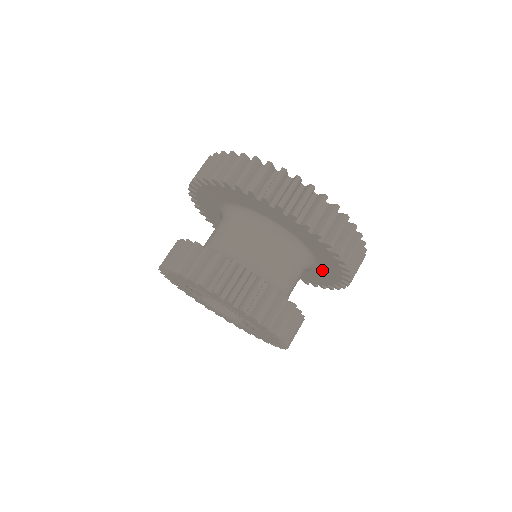
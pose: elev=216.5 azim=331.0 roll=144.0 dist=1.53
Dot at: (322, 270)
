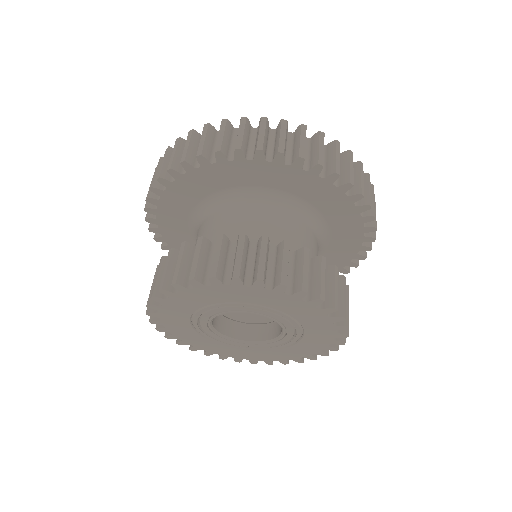
Dot at: (329, 255)
